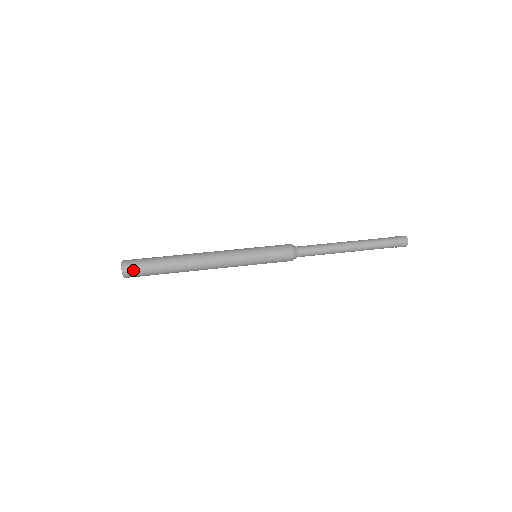
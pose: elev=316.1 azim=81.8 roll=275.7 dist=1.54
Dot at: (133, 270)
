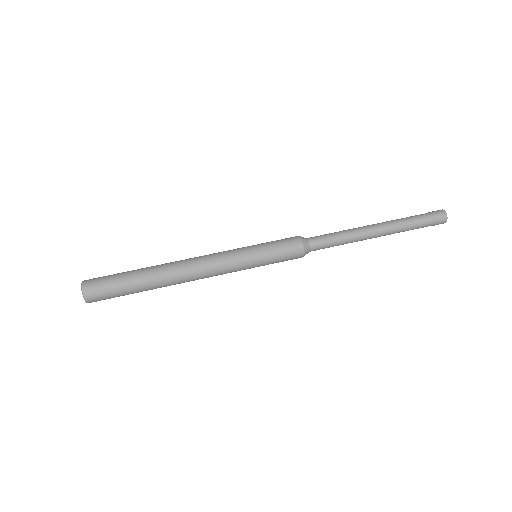
Dot at: (97, 289)
